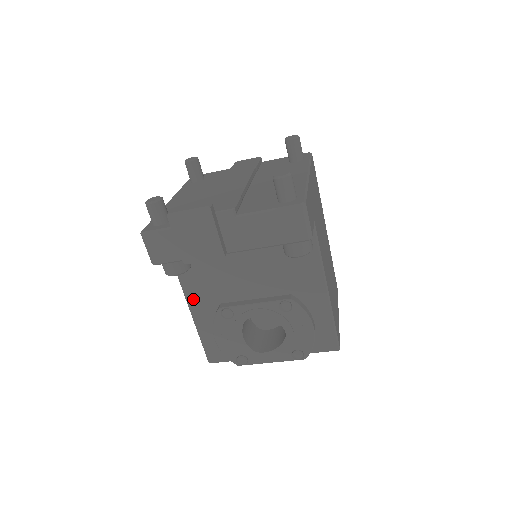
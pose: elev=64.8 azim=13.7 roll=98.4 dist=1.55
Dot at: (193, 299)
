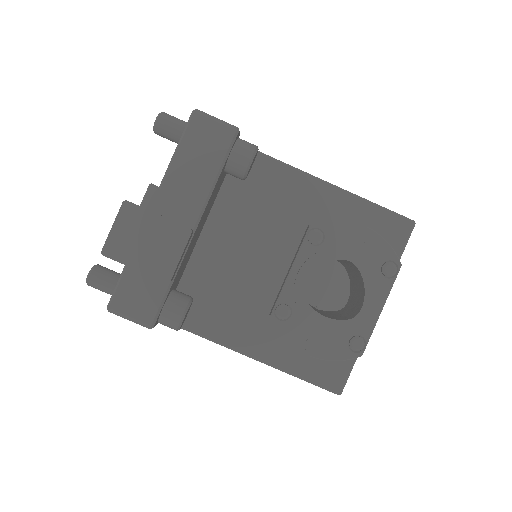
Dot at: (243, 343)
